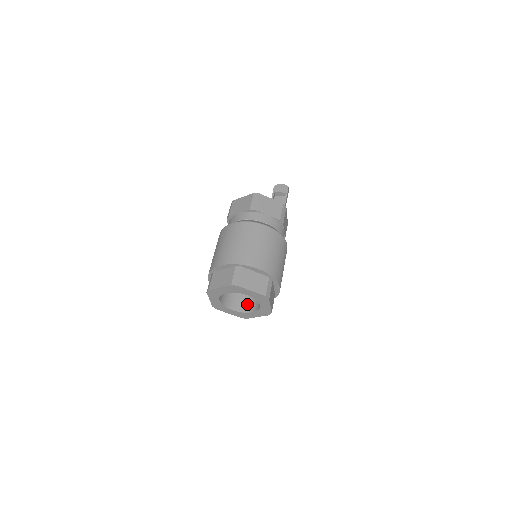
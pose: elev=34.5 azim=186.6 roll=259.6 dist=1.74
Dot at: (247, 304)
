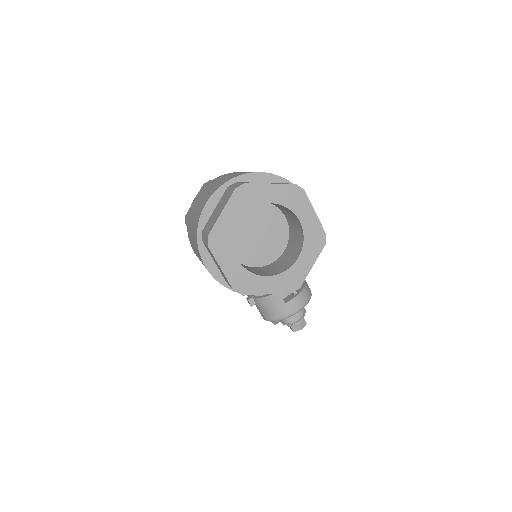
Dot at: (284, 264)
